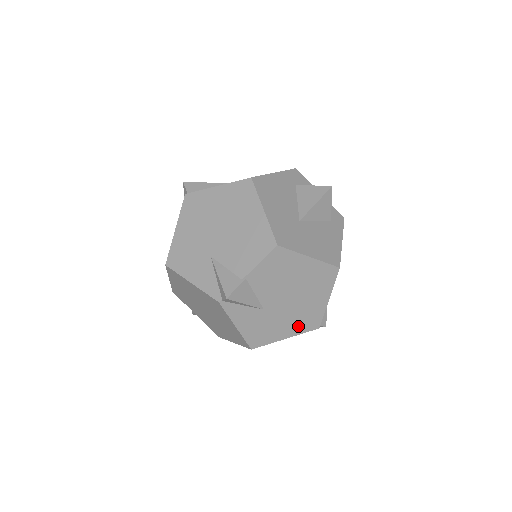
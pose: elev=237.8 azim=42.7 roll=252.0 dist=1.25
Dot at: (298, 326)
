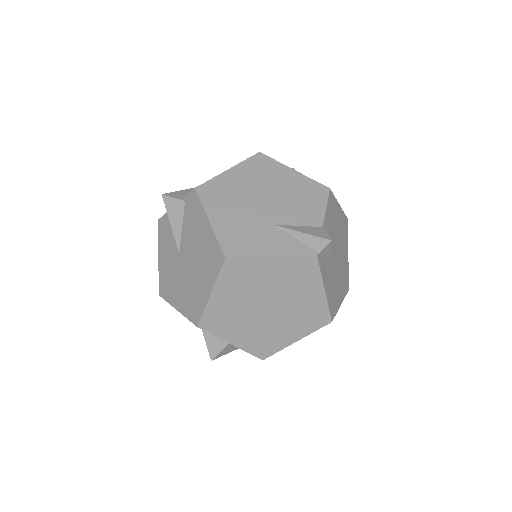
Dot at: (343, 288)
